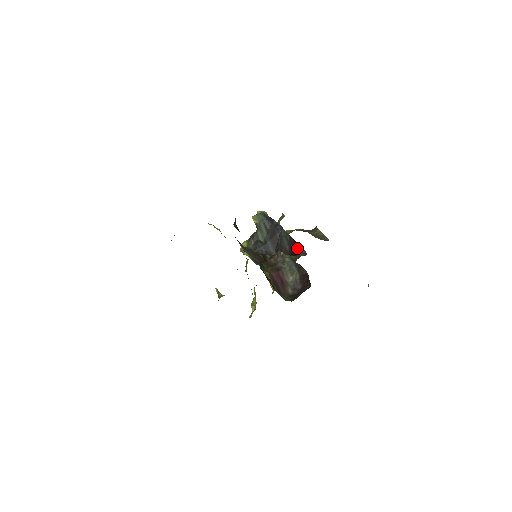
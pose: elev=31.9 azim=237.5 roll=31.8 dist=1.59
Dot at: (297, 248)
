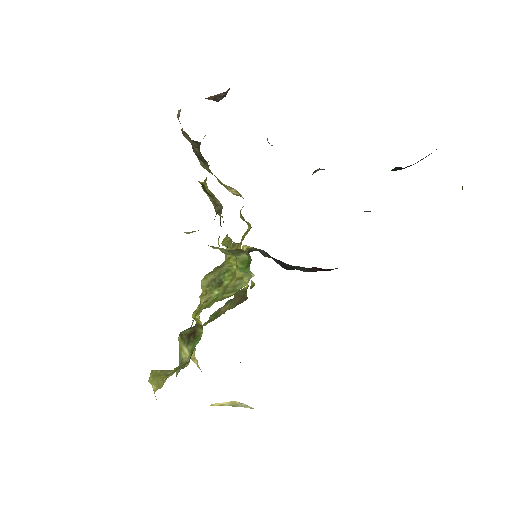
Dot at: occluded
